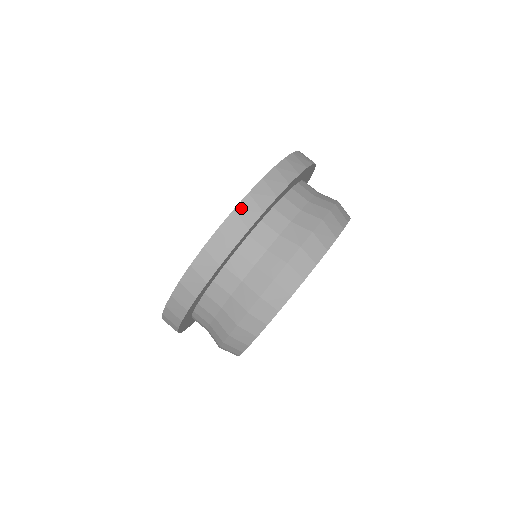
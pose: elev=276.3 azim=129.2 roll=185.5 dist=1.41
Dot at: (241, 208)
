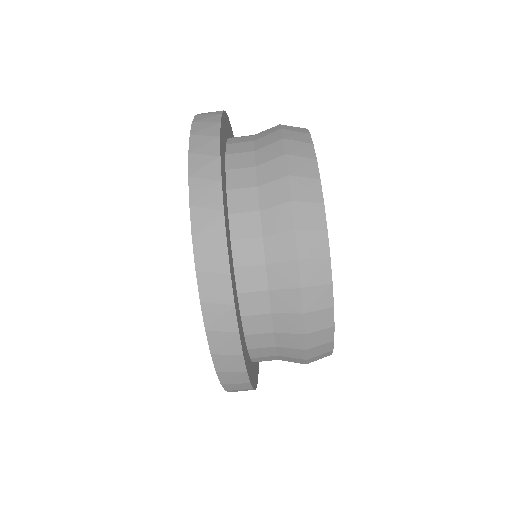
Dot at: (205, 293)
